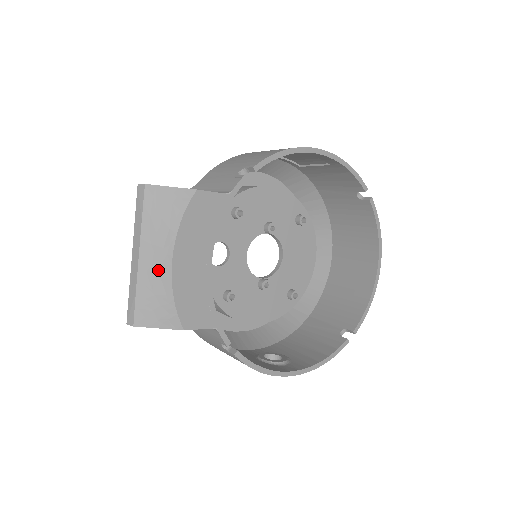
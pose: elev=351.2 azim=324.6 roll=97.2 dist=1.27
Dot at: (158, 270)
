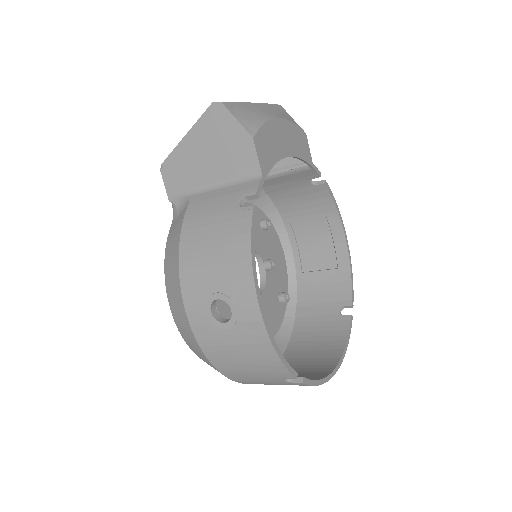
Dot at: (264, 113)
